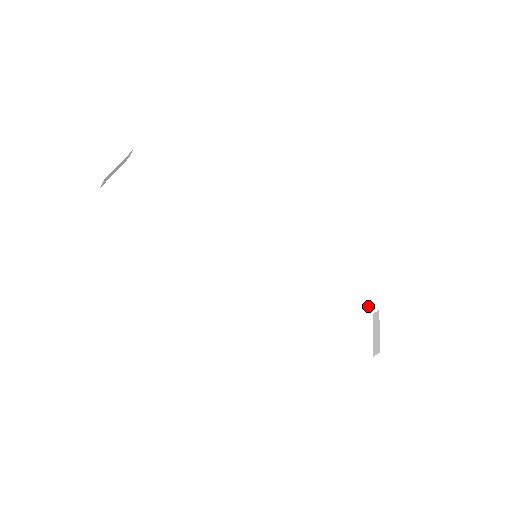
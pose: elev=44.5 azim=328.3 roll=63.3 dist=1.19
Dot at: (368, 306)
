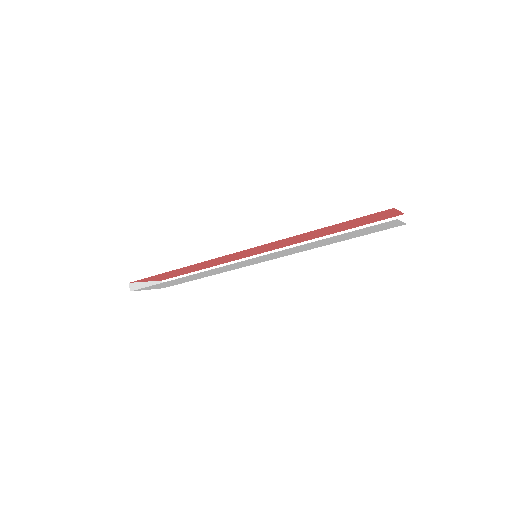
Dot at: occluded
